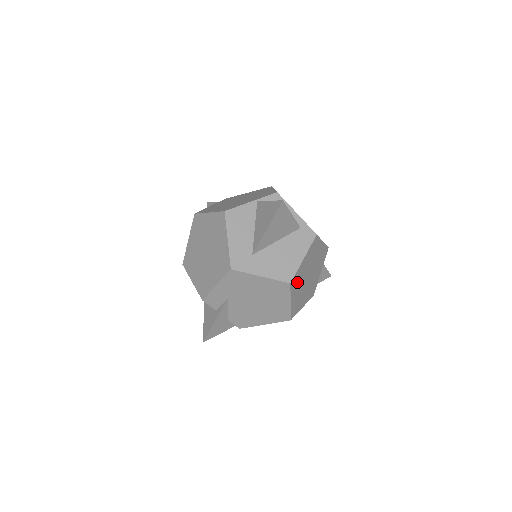
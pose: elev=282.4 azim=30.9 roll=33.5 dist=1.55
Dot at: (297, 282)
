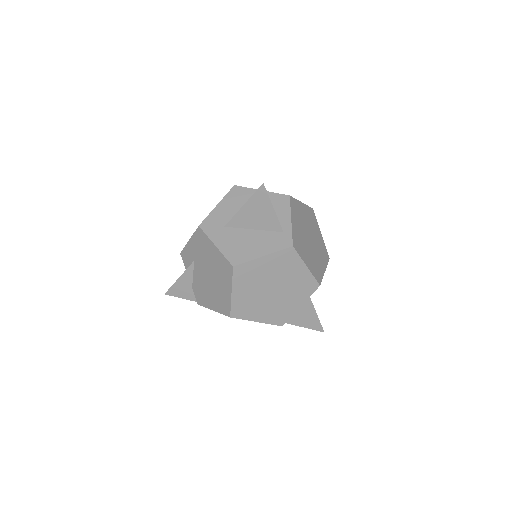
Dot at: (248, 277)
